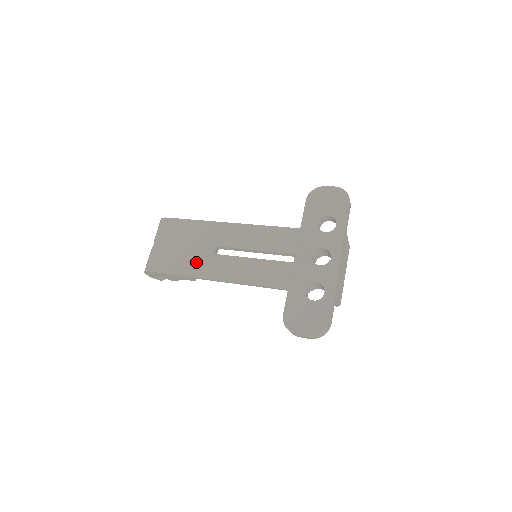
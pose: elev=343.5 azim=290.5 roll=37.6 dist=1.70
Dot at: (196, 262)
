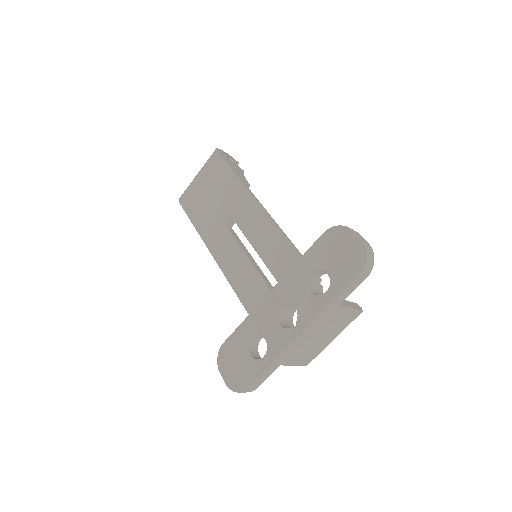
Dot at: (210, 223)
